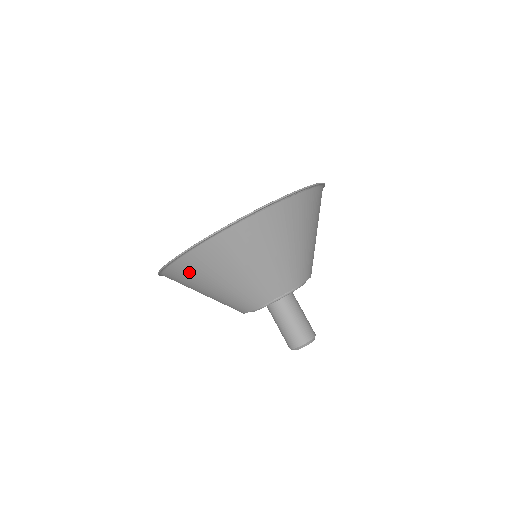
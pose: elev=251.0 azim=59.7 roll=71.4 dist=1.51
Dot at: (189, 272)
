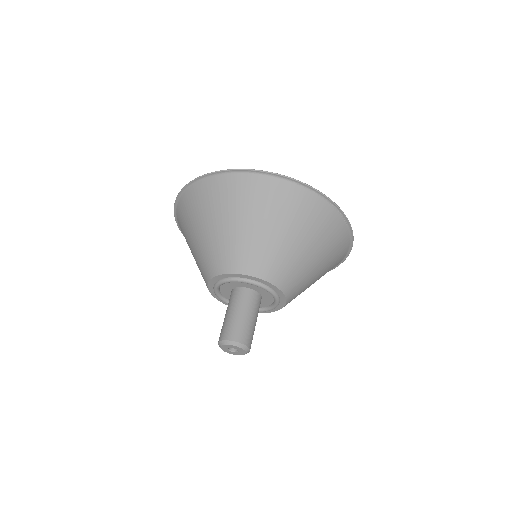
Dot at: (212, 195)
